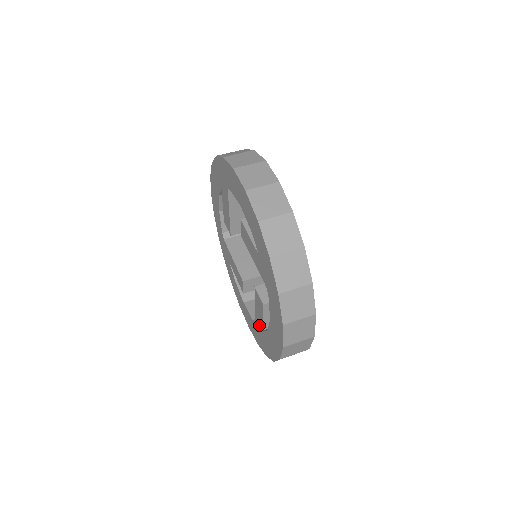
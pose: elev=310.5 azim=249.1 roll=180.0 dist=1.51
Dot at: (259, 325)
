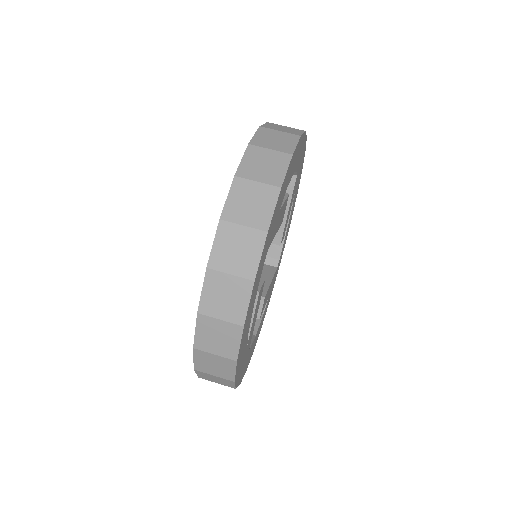
Dot at: occluded
